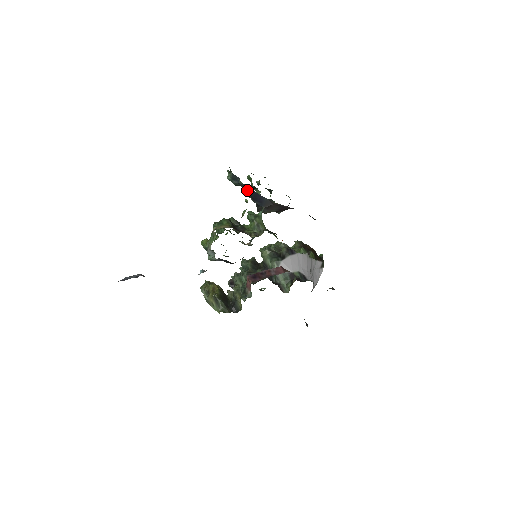
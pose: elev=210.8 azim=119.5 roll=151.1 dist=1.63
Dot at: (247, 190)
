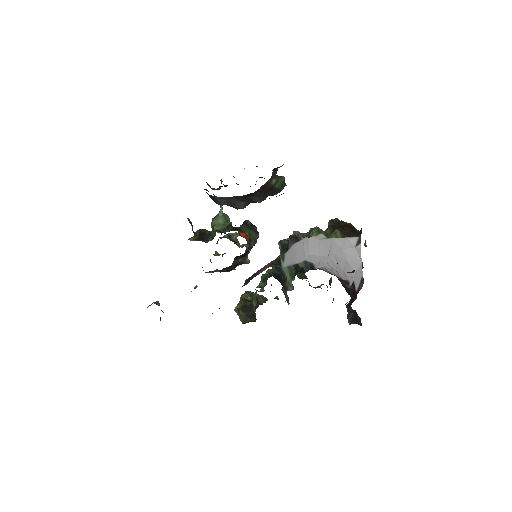
Dot at: occluded
